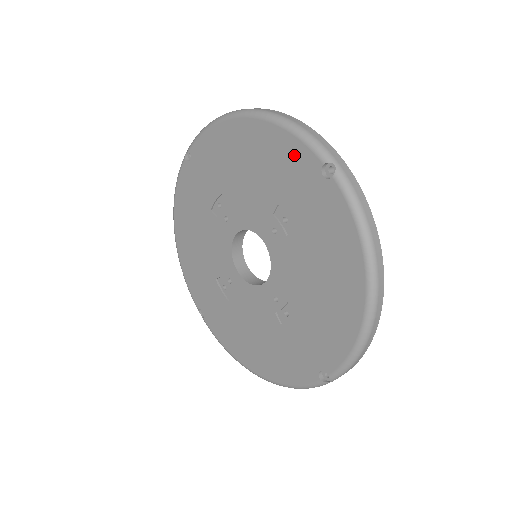
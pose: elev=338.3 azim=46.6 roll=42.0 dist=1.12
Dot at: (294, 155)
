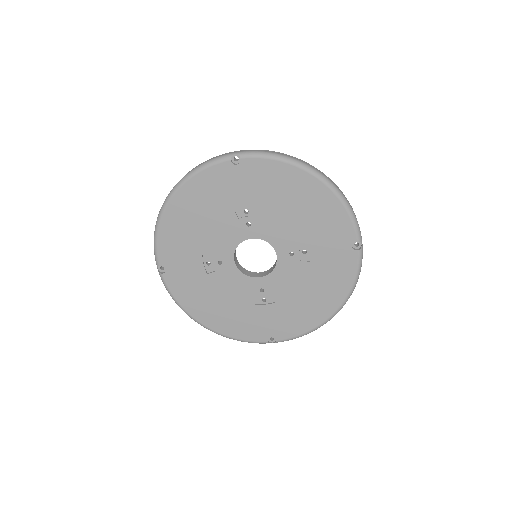
Dot at: (341, 225)
